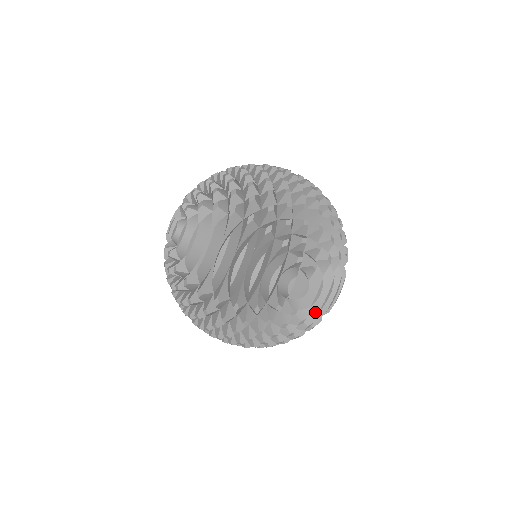
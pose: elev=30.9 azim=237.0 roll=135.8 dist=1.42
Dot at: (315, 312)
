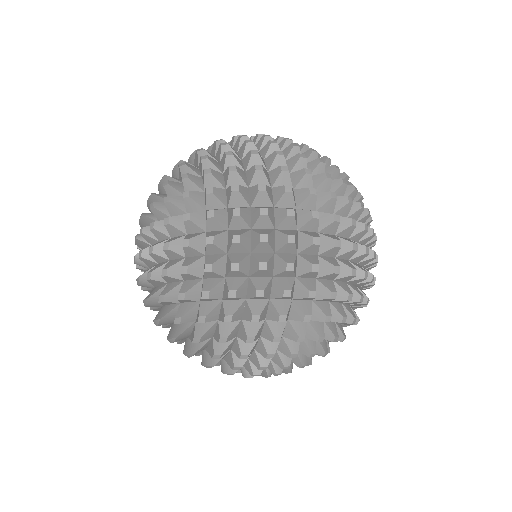
Dot at: occluded
